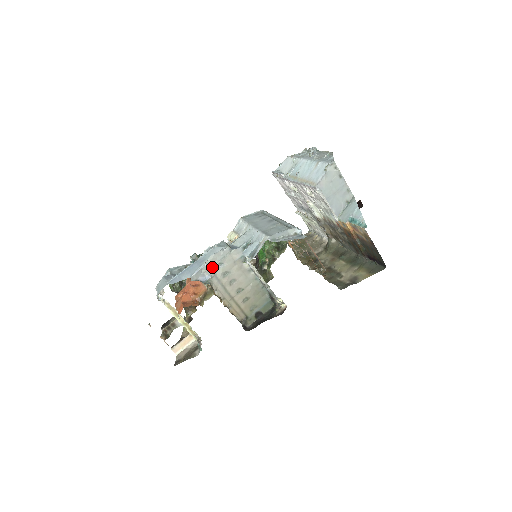
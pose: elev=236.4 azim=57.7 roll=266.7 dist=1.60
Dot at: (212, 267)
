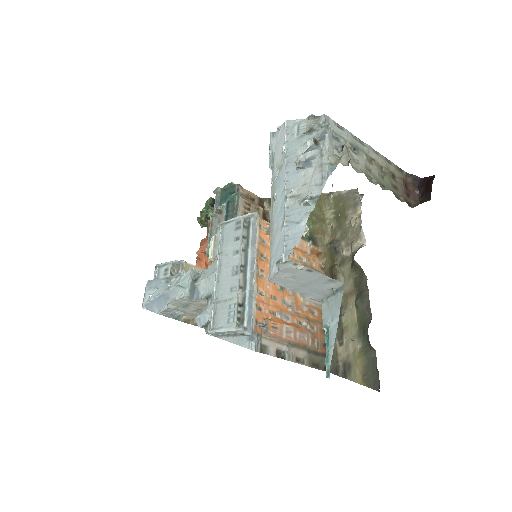
Dot at: (178, 308)
